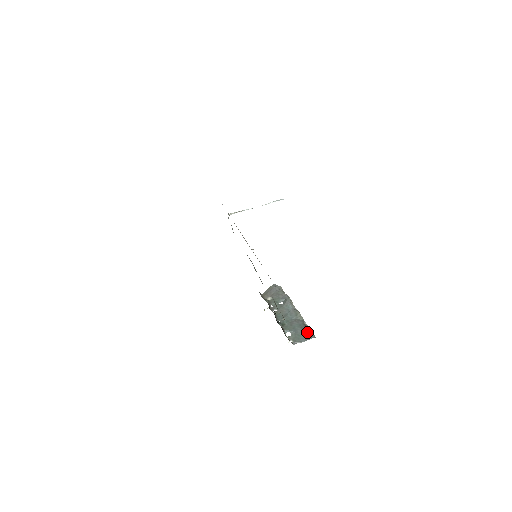
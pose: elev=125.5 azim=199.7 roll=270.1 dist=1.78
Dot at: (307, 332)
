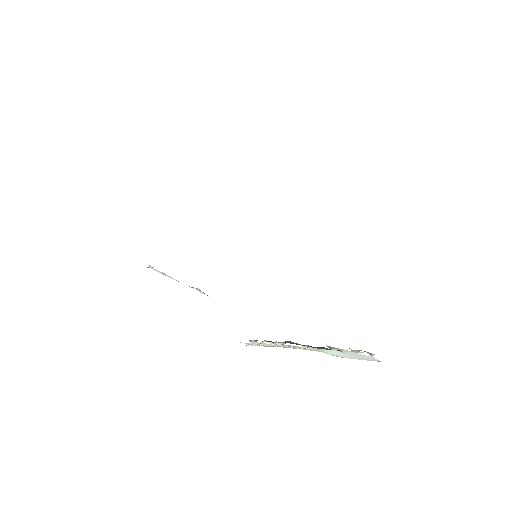
Dot at: occluded
